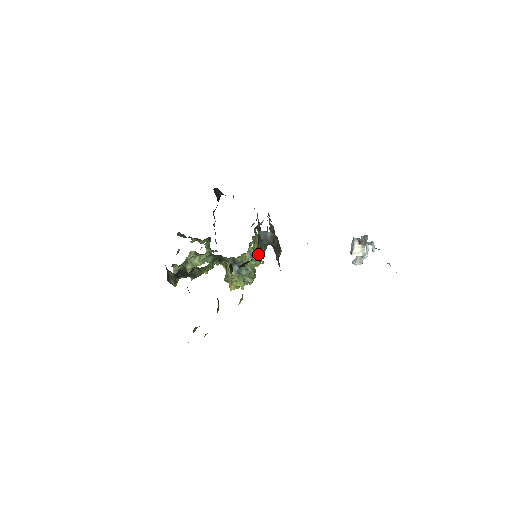
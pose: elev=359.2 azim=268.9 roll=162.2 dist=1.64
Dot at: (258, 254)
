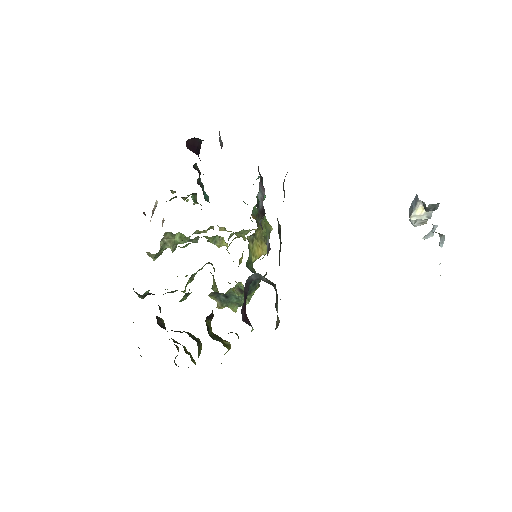
Dot at: (250, 291)
